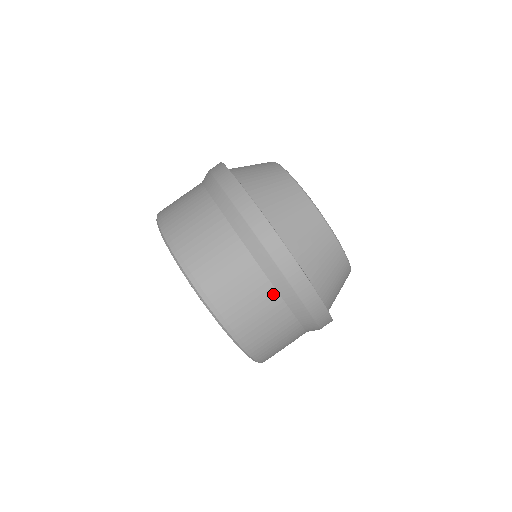
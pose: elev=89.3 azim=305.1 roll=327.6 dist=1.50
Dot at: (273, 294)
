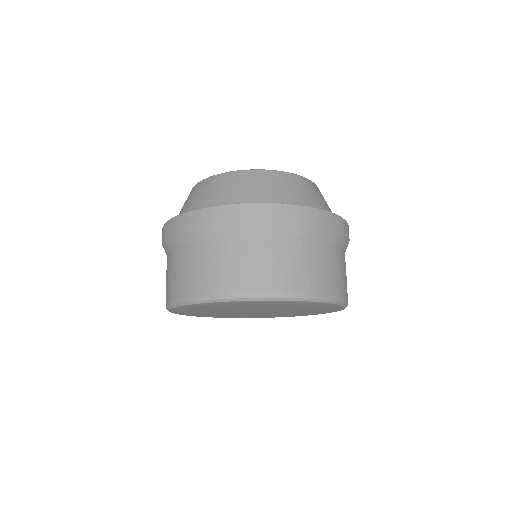
Dot at: (334, 248)
